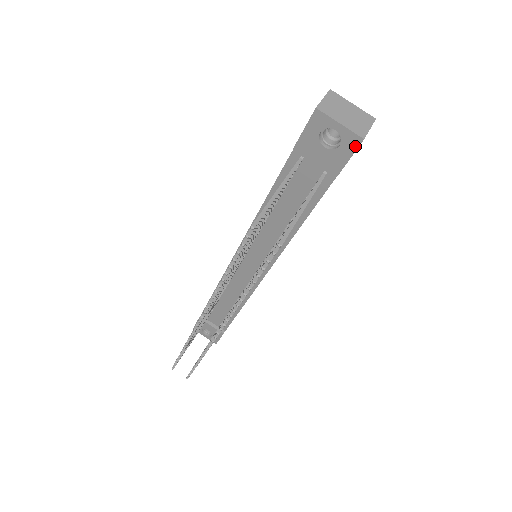
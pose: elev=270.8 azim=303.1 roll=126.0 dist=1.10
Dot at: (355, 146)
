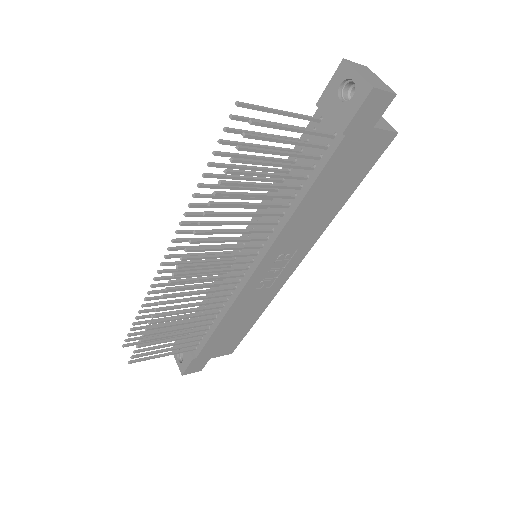
Dot at: (365, 96)
